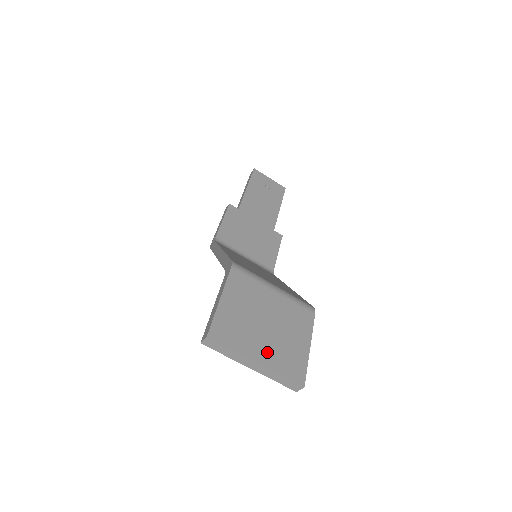
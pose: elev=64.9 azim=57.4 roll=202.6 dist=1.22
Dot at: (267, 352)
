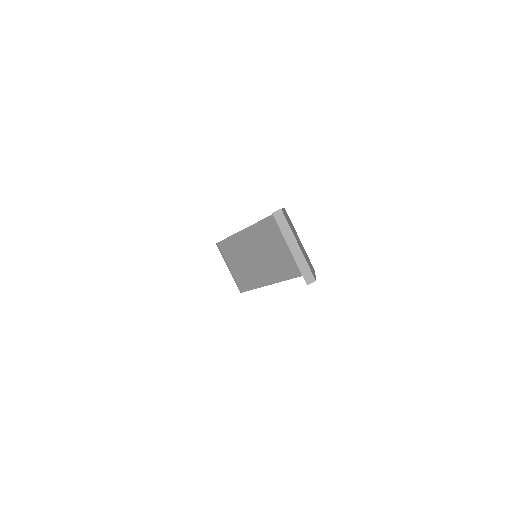
Dot at: (301, 249)
